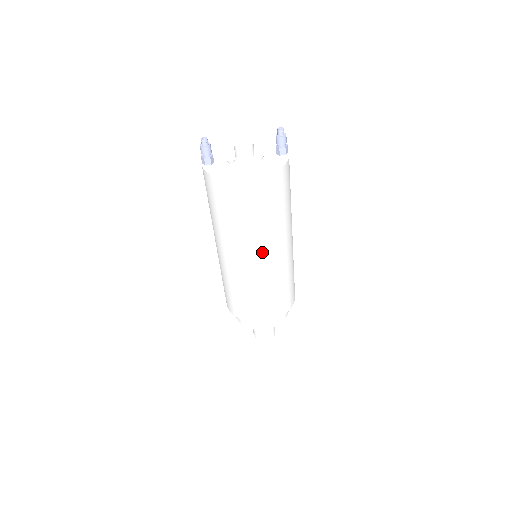
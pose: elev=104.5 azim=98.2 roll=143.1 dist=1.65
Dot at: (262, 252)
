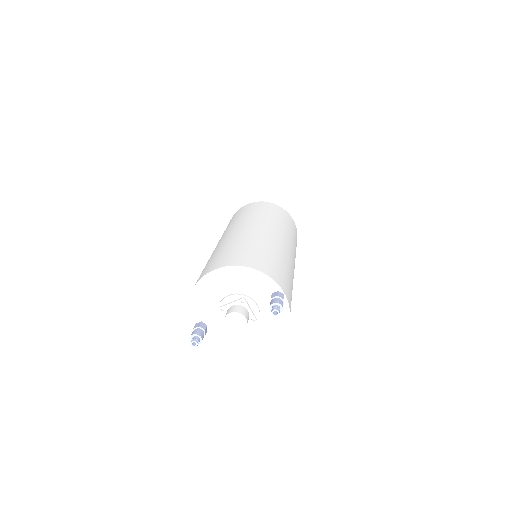
Dot at: occluded
